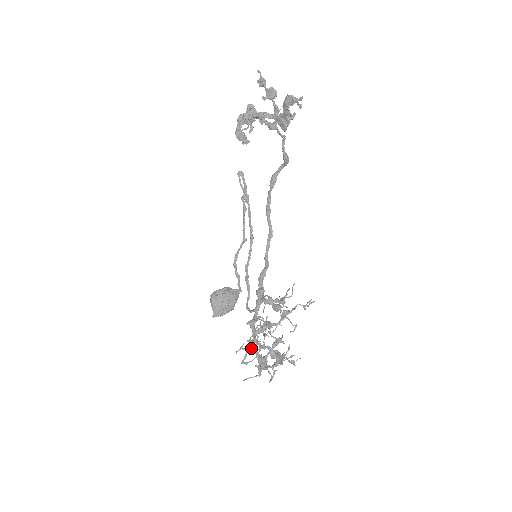
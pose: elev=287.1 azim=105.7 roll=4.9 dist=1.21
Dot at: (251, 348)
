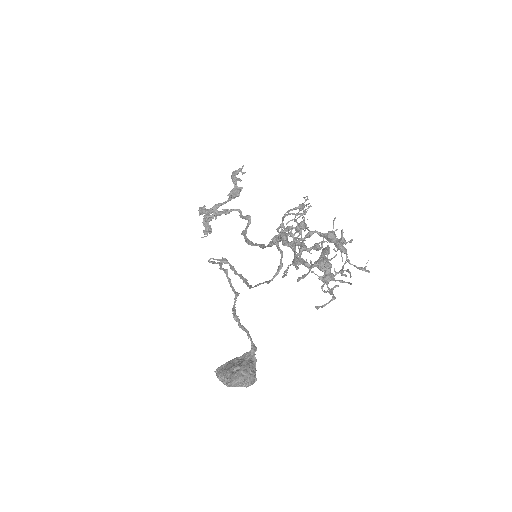
Dot at: (295, 219)
